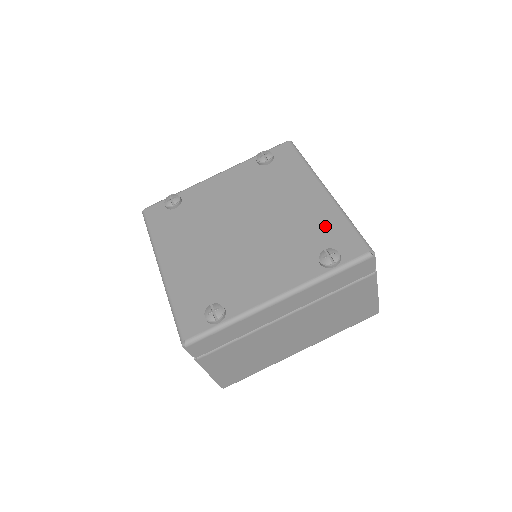
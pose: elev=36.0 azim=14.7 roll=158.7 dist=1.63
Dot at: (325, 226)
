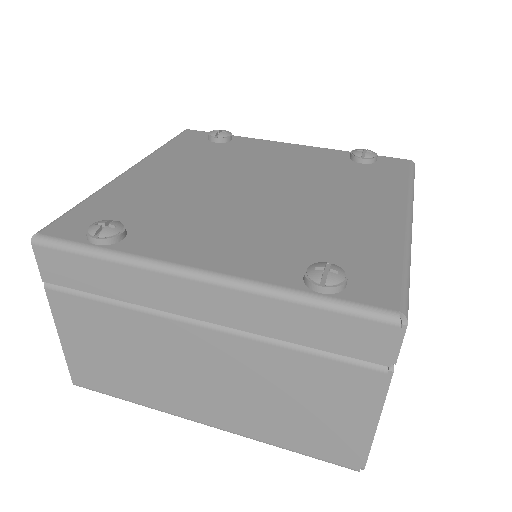
Dot at: (363, 245)
